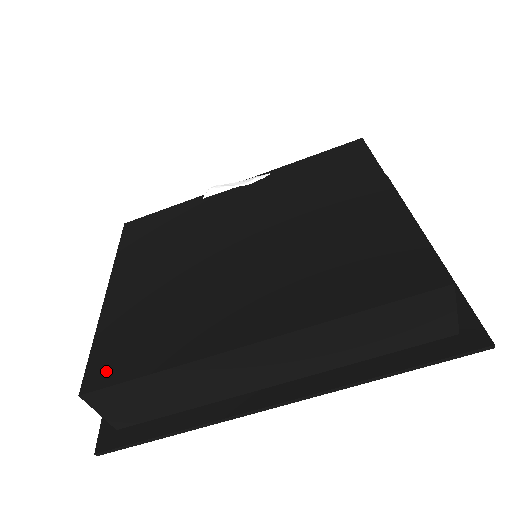
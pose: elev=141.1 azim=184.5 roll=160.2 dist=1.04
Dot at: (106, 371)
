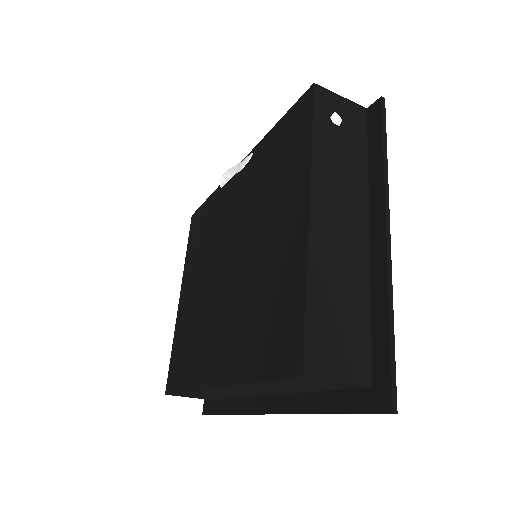
Dot at: (172, 379)
